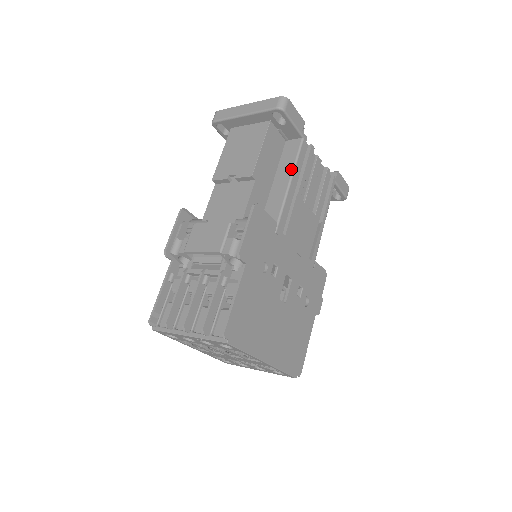
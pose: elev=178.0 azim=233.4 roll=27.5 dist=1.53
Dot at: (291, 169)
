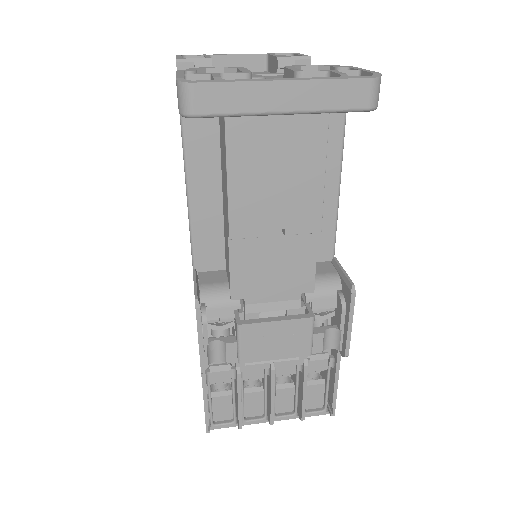
Dot at: (338, 166)
